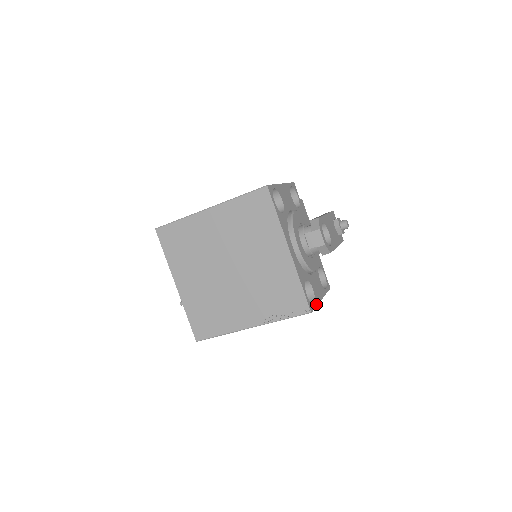
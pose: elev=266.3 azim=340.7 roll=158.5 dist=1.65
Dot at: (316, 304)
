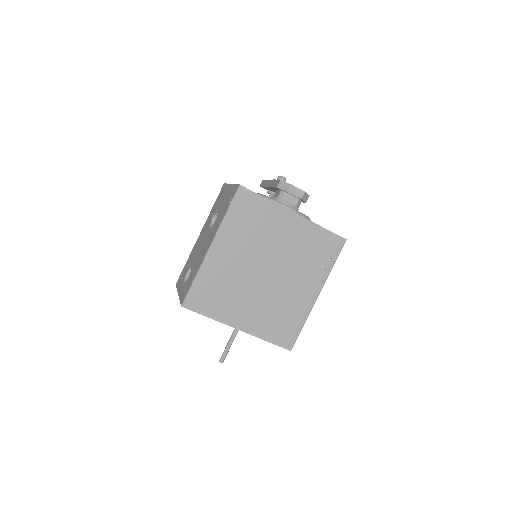
Dot at: occluded
